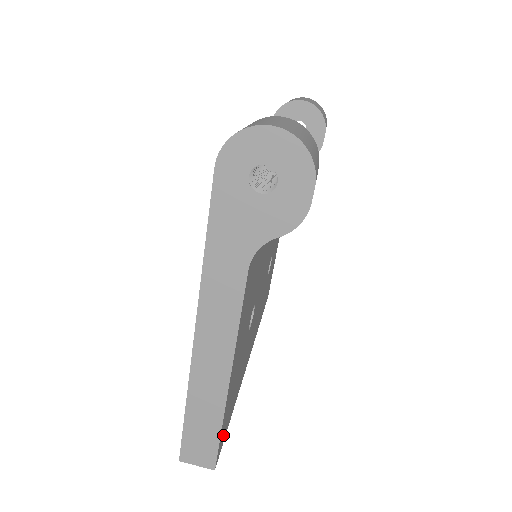
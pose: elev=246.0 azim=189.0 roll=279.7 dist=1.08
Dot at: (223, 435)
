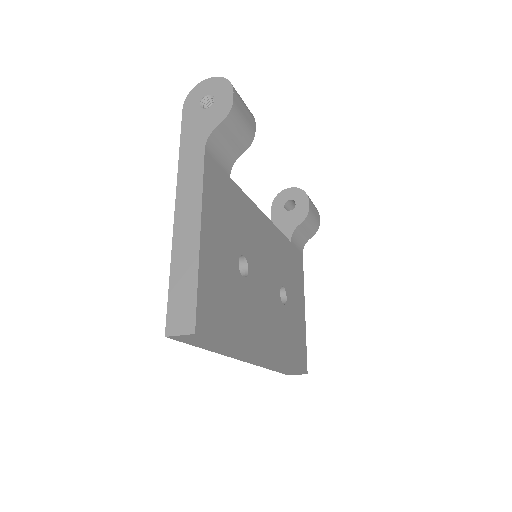
Dot at: (208, 318)
